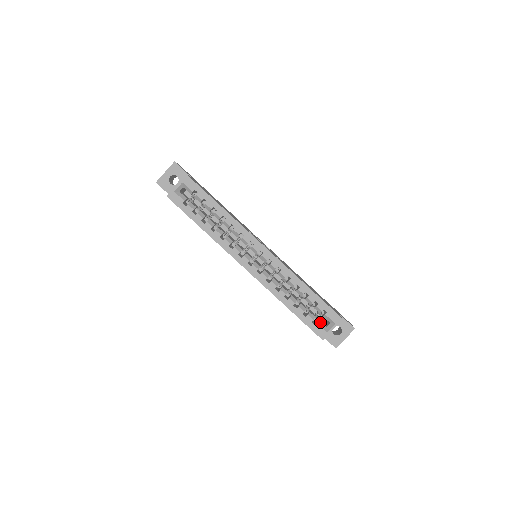
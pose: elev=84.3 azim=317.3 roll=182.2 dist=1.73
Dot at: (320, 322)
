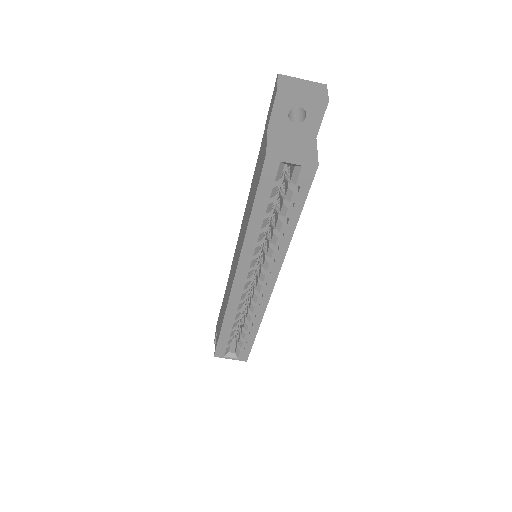
Dot at: occluded
